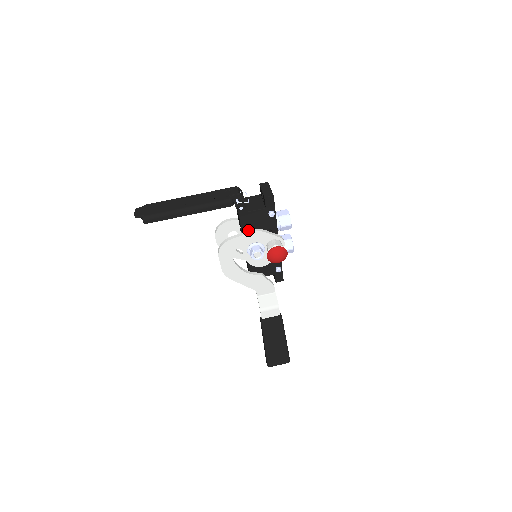
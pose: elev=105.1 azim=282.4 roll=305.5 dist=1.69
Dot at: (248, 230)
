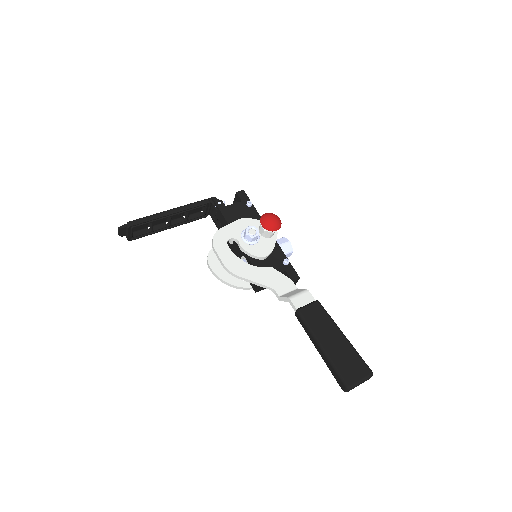
Dot at: occluded
